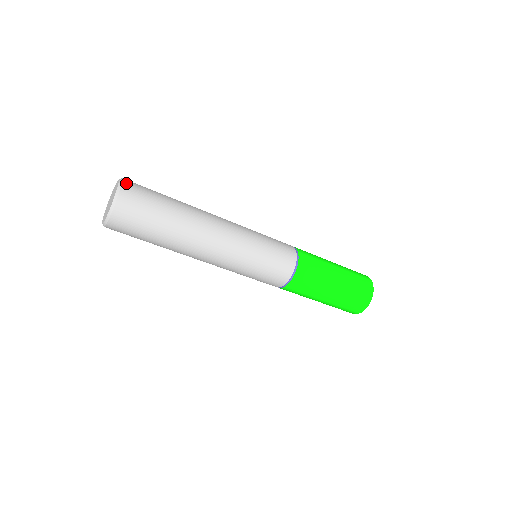
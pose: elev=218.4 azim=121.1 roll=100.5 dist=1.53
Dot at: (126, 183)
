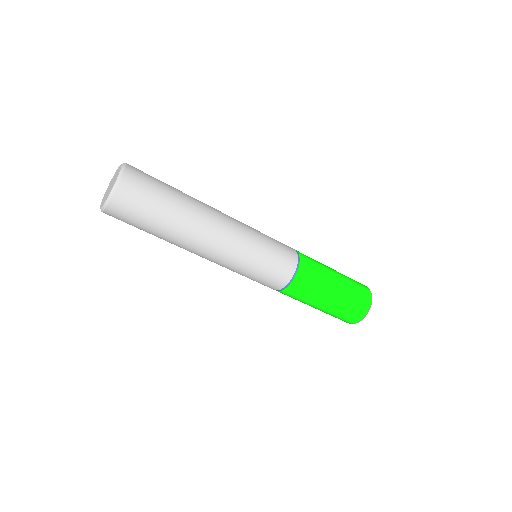
Dot at: (129, 165)
